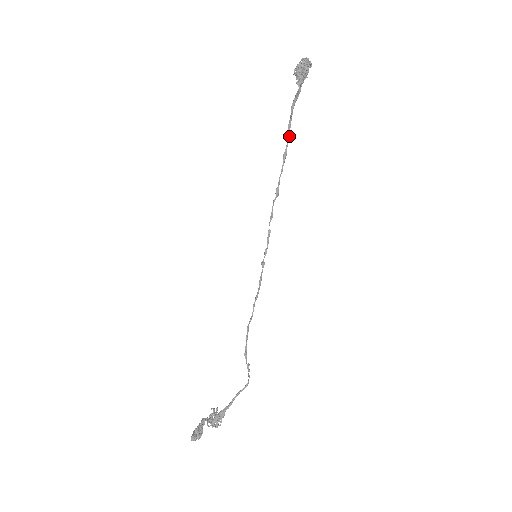
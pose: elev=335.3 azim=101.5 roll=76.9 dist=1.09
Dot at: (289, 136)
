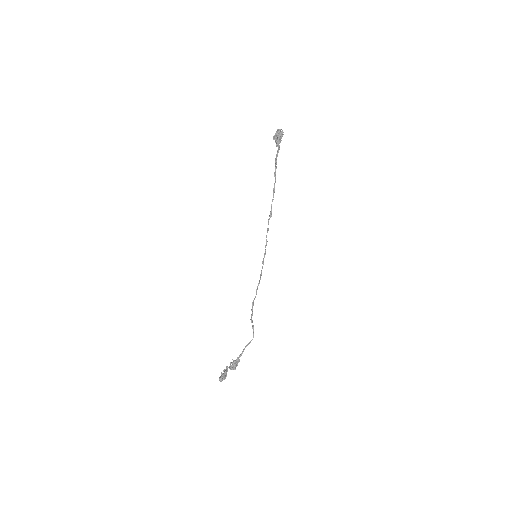
Dot at: occluded
